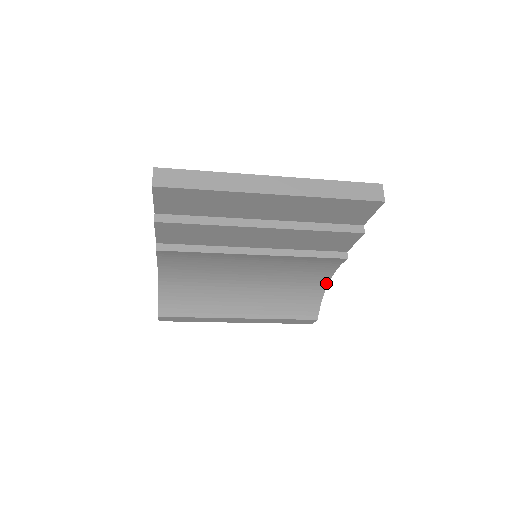
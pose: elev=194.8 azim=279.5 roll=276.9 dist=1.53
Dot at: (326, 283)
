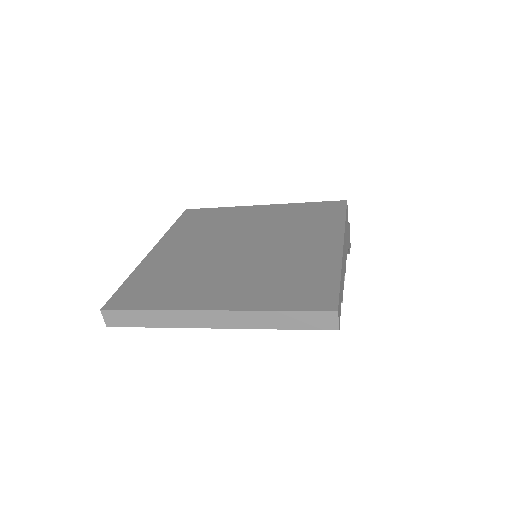
Dot at: occluded
